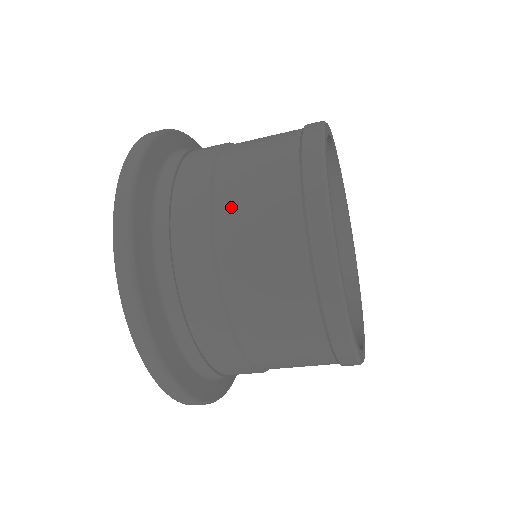
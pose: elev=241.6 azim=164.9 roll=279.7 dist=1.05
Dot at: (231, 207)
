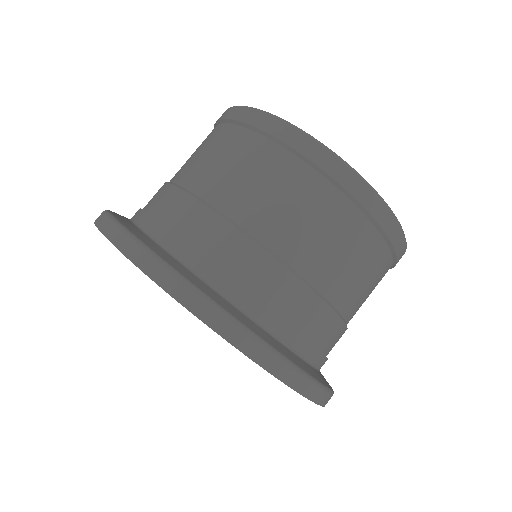
Dot at: (180, 169)
